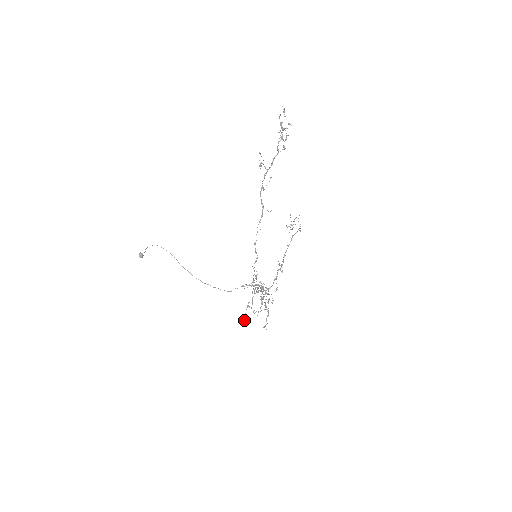
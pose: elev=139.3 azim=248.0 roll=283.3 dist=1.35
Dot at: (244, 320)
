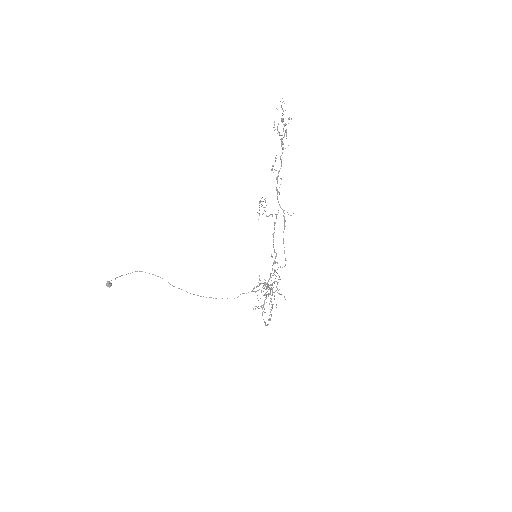
Dot at: (267, 324)
